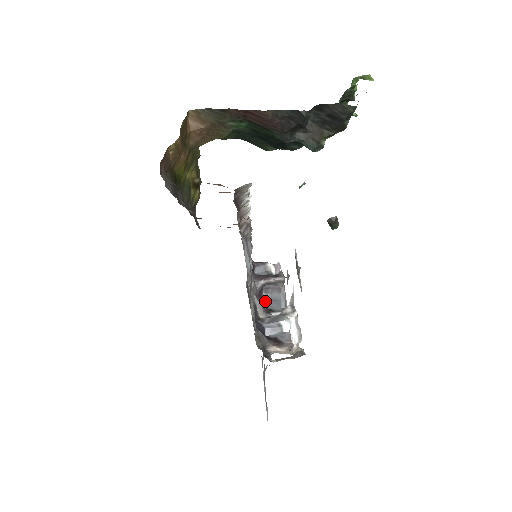
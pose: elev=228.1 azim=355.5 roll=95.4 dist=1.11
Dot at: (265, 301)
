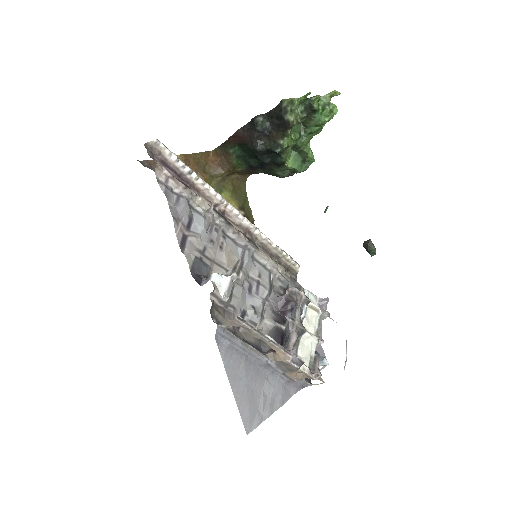
Dot at: occluded
